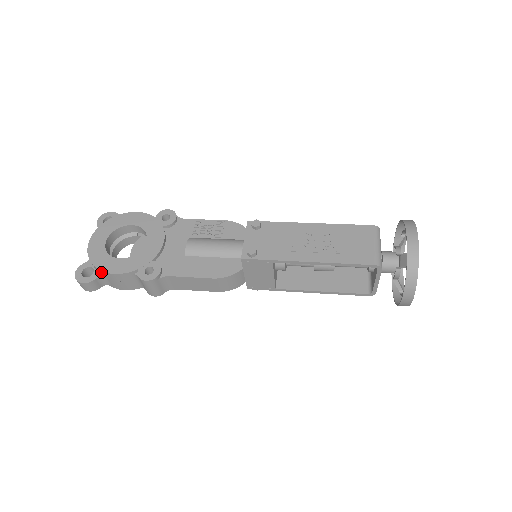
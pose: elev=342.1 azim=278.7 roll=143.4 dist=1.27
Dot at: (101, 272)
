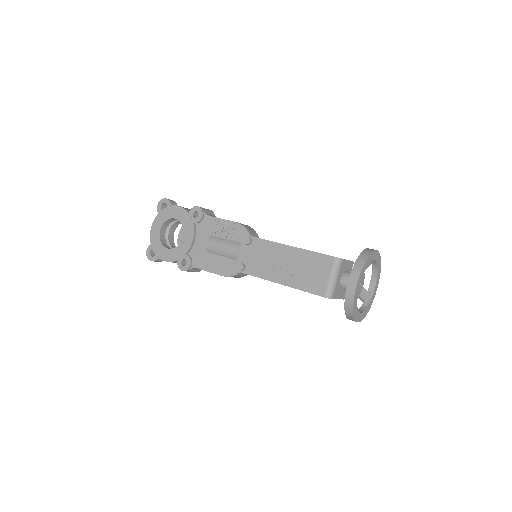
Dot at: (159, 256)
